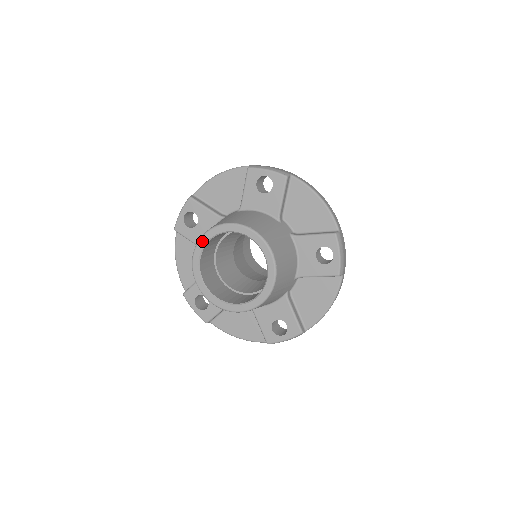
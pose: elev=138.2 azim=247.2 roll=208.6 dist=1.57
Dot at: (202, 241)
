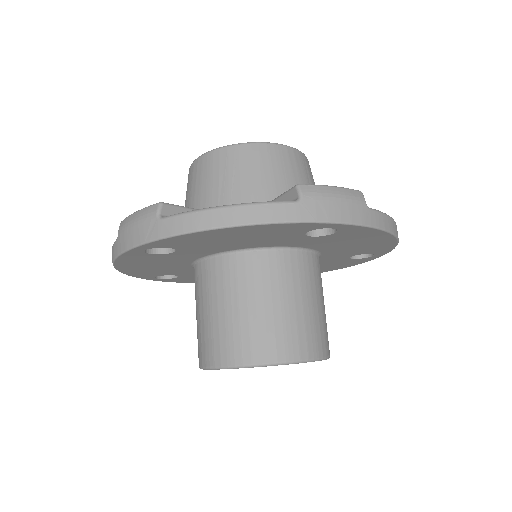
Dot at: occluded
